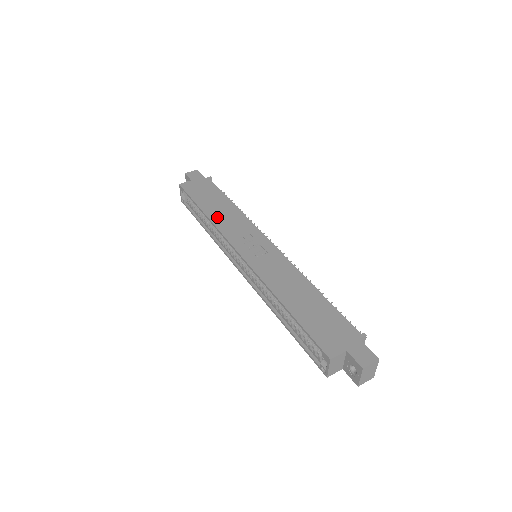
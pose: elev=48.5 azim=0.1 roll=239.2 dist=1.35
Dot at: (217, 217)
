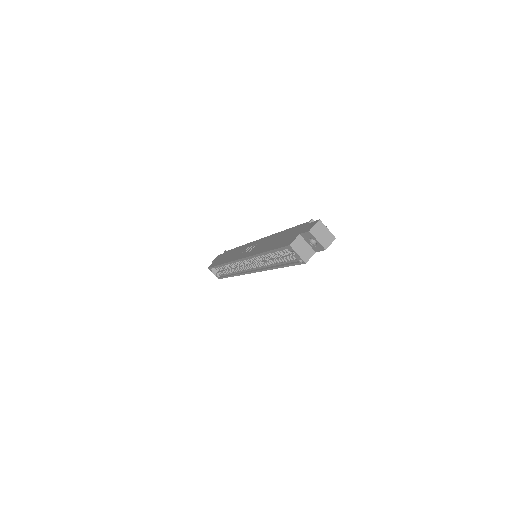
Dot at: (228, 259)
